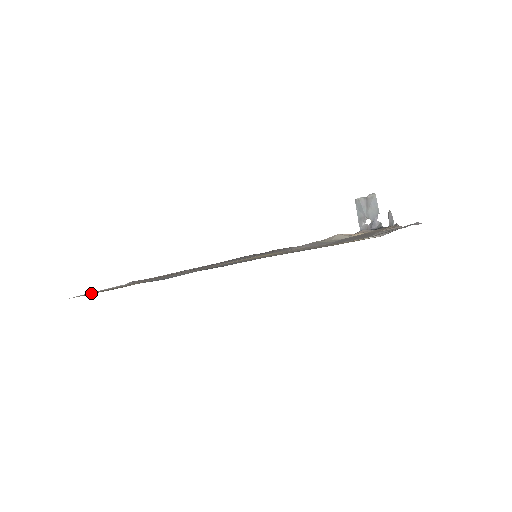
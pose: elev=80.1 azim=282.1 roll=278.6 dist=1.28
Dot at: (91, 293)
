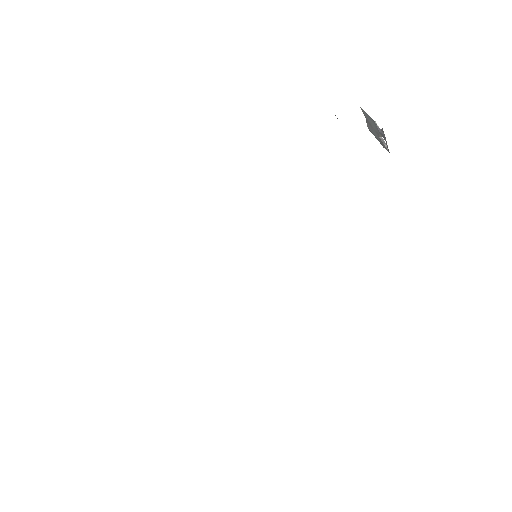
Dot at: occluded
